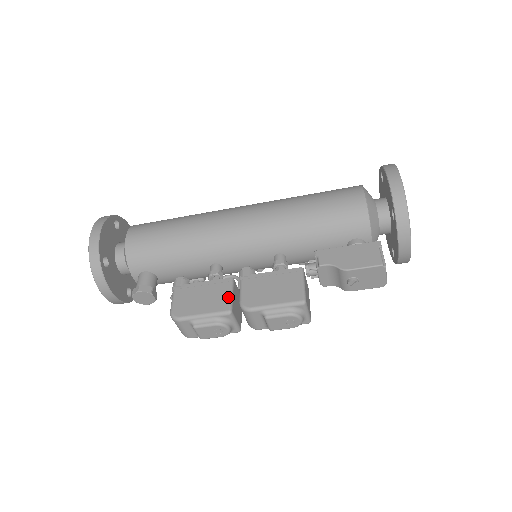
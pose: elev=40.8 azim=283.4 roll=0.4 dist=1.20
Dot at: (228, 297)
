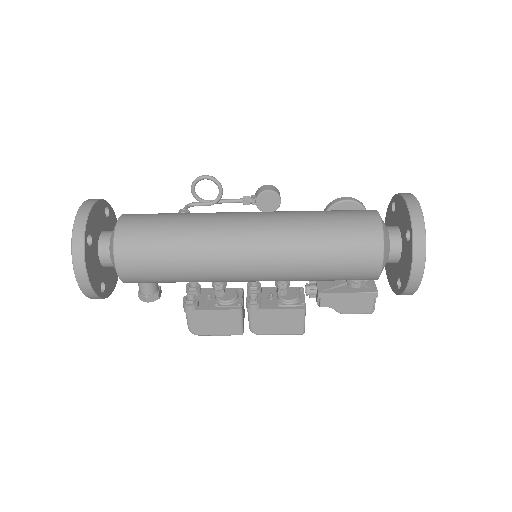
Dot at: (239, 325)
